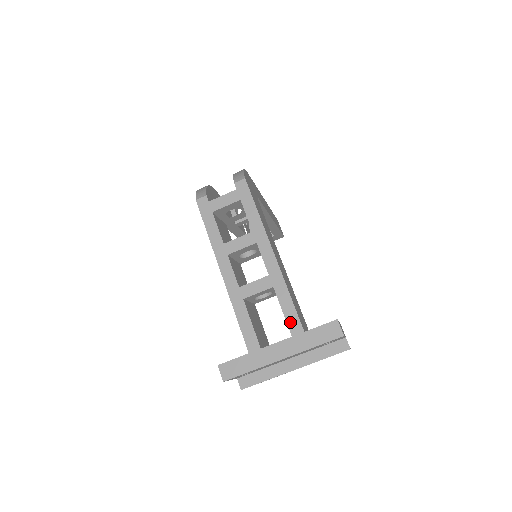
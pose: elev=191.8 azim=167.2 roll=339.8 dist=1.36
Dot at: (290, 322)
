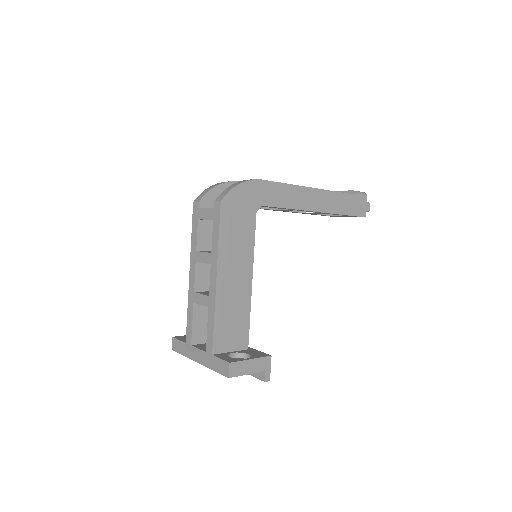
Dot at: (208, 341)
